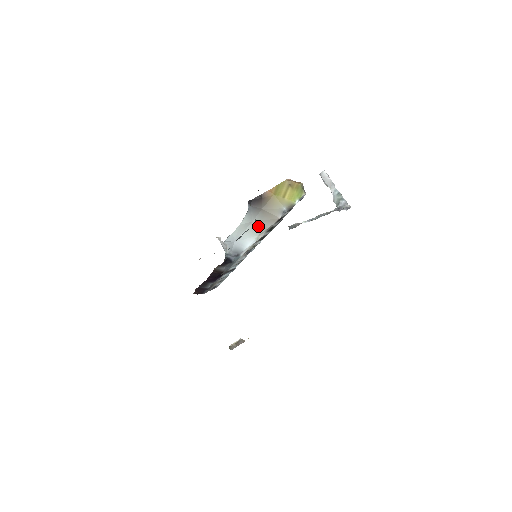
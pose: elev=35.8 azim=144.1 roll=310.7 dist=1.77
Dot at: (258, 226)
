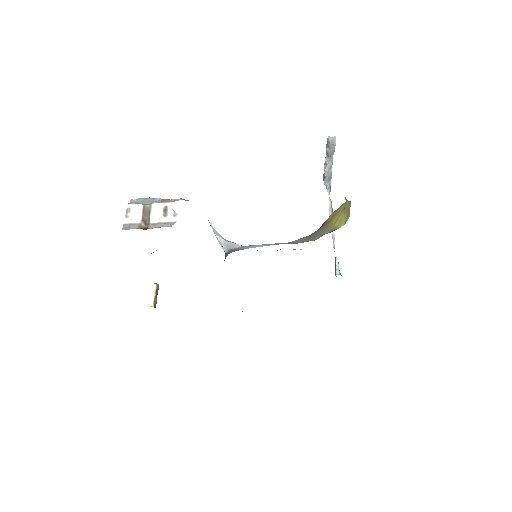
Dot at: (288, 243)
